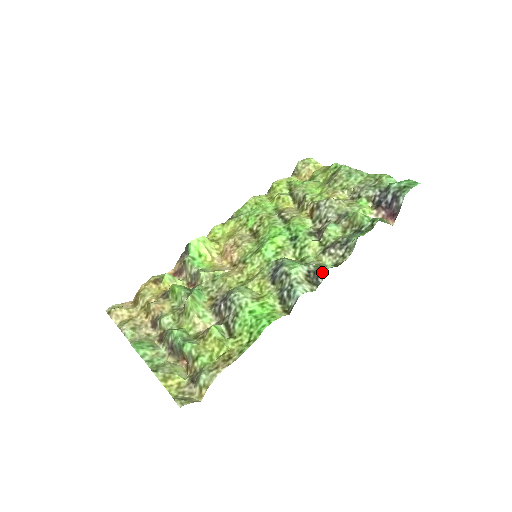
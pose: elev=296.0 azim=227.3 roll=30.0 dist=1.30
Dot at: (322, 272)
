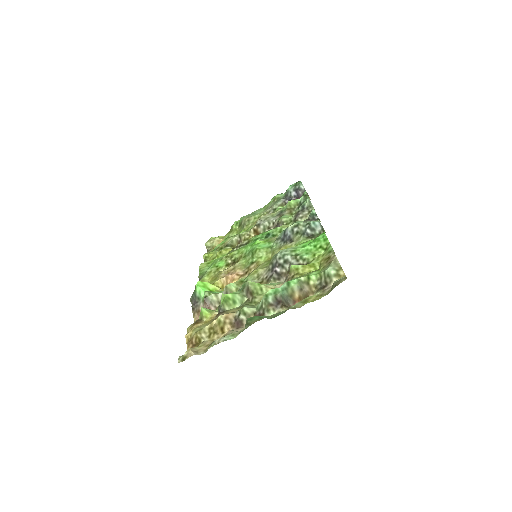
Dot at: (313, 213)
